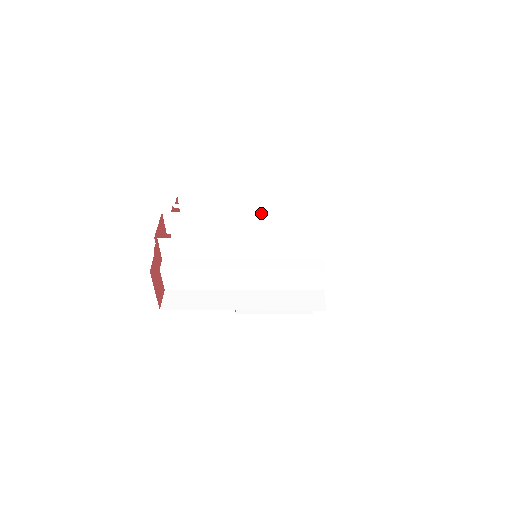
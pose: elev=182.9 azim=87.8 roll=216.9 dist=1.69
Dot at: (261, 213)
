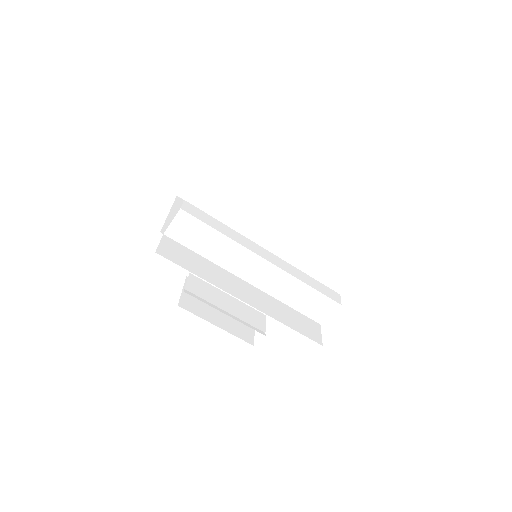
Dot at: (300, 216)
